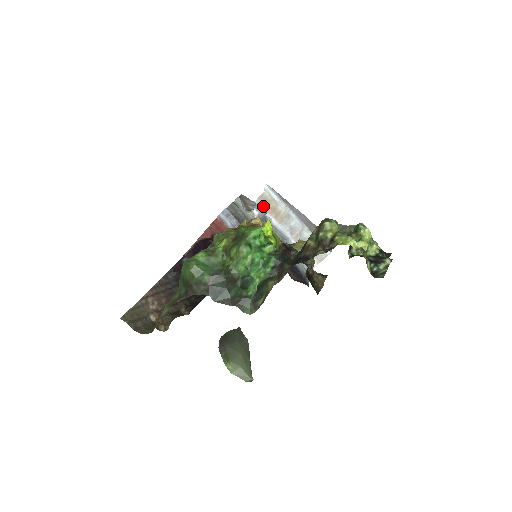
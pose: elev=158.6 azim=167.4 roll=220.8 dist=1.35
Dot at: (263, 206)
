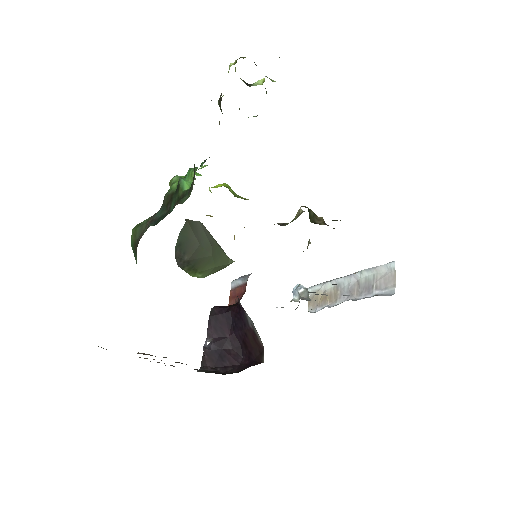
Dot at: (298, 286)
